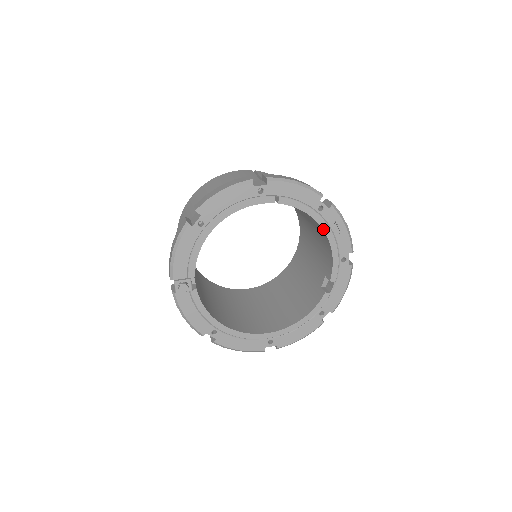
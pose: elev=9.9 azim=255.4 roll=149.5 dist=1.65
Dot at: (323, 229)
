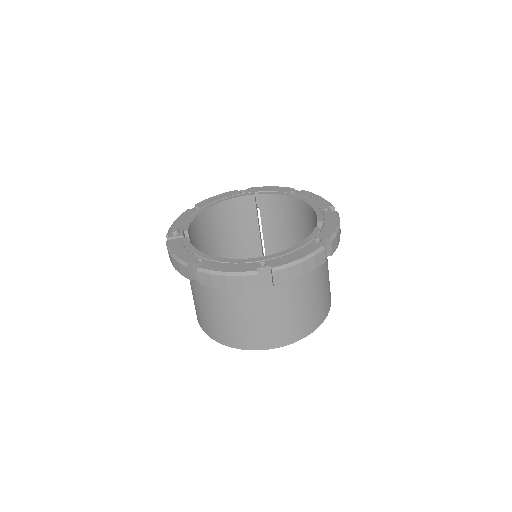
Dot at: (299, 199)
